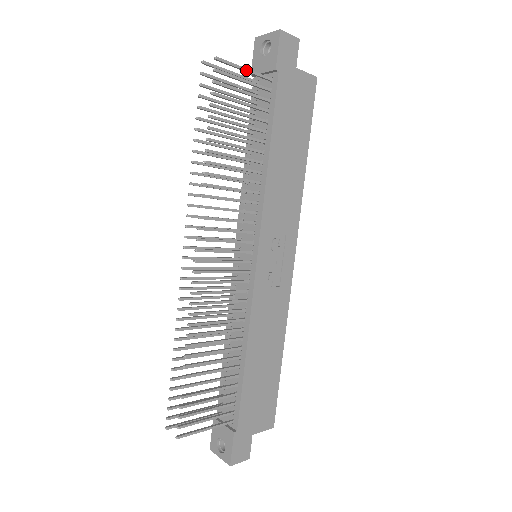
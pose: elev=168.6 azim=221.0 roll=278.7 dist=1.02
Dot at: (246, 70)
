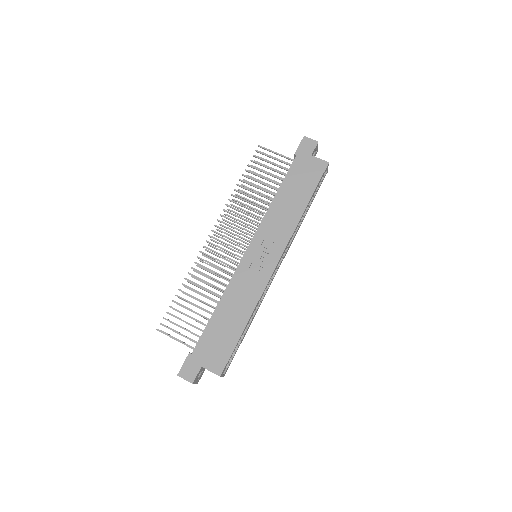
Dot at: (277, 153)
